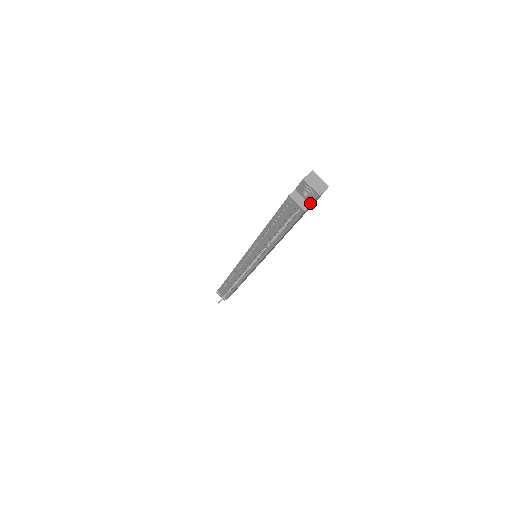
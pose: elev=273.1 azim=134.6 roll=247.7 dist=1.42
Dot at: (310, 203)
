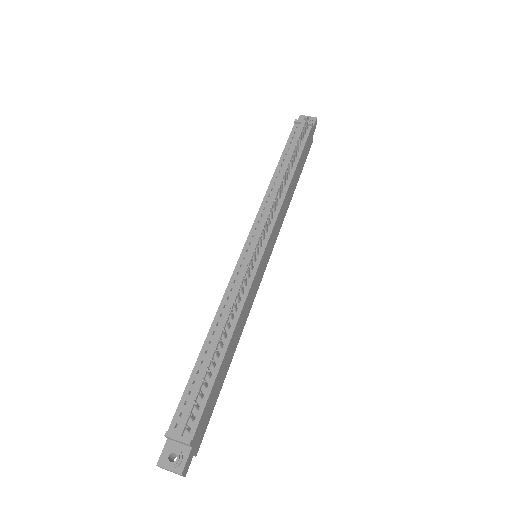
Dot at: occluded
